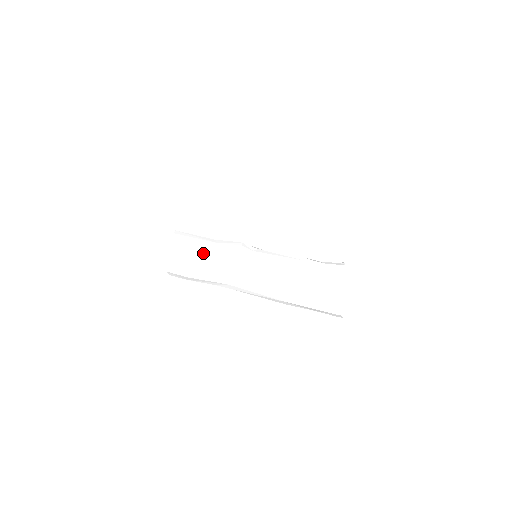
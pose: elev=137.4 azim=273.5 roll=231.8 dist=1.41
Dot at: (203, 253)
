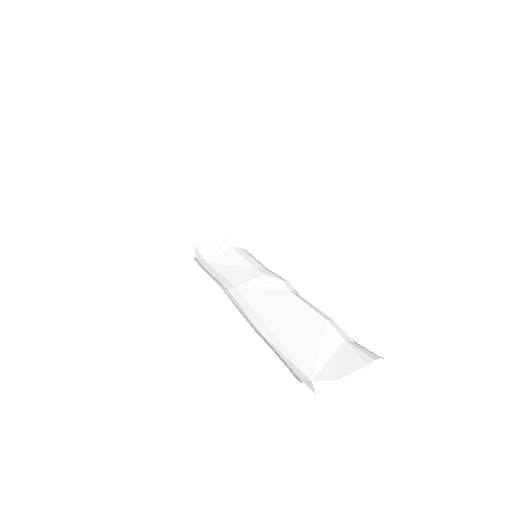
Dot at: (242, 266)
